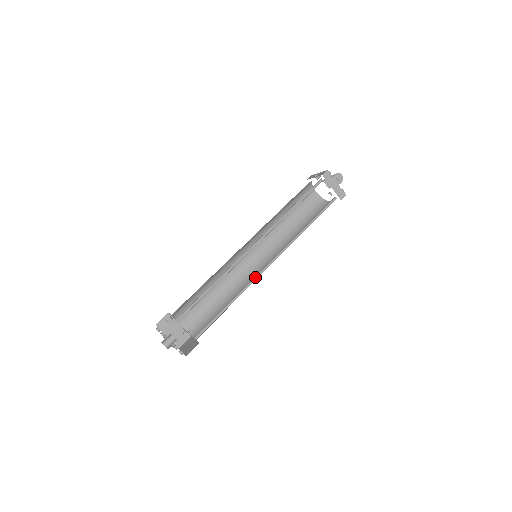
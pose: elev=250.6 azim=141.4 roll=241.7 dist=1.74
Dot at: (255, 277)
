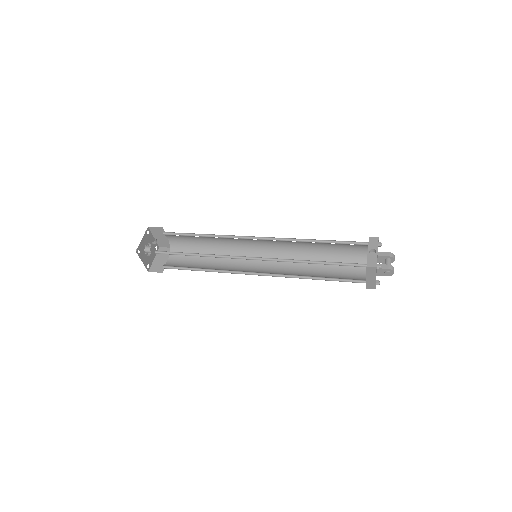
Dot at: (238, 271)
